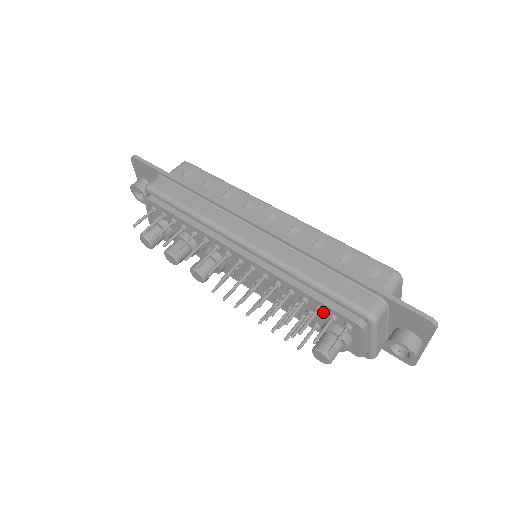
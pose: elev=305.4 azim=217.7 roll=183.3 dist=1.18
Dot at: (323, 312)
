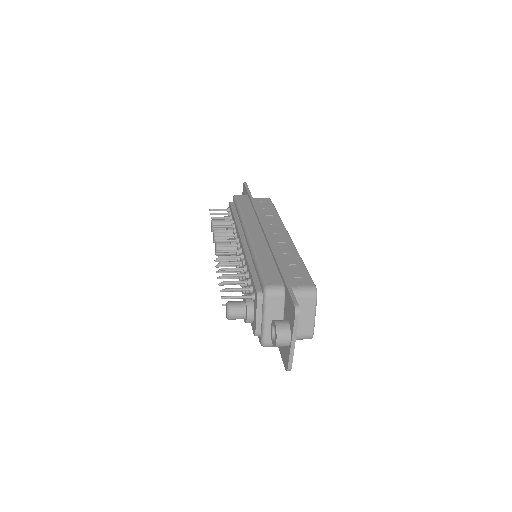
Dot at: occluded
